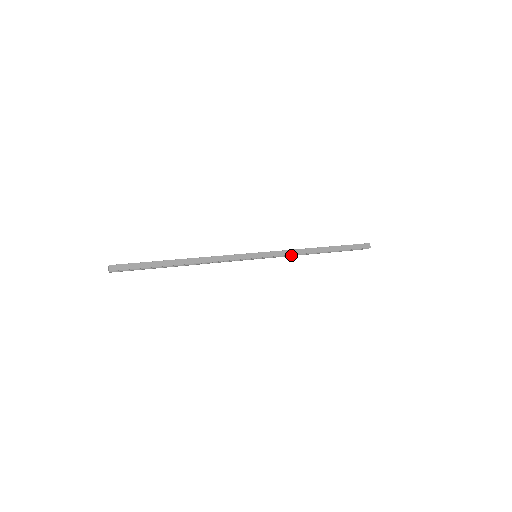
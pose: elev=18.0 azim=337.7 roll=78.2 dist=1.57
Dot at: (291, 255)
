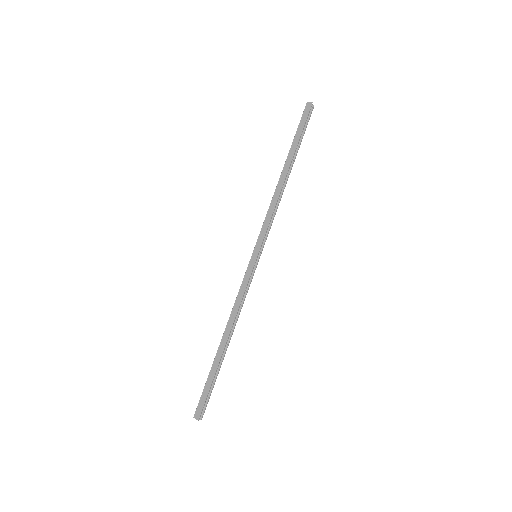
Dot at: (275, 212)
